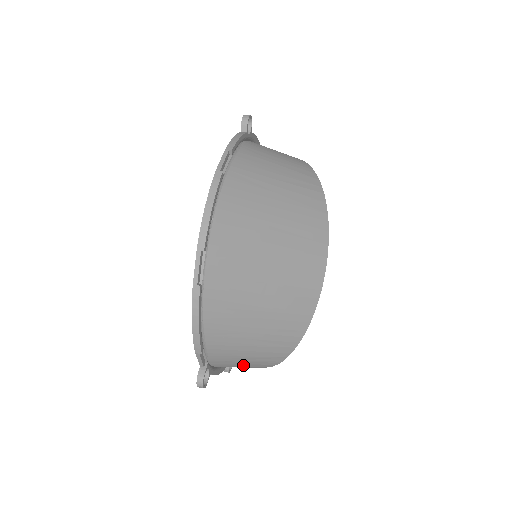
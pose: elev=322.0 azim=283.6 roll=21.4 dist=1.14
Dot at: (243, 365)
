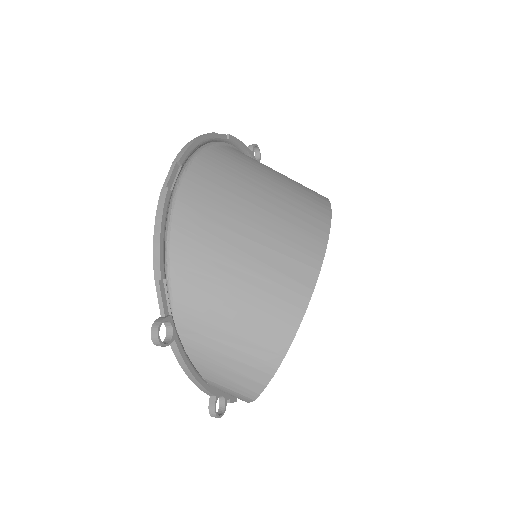
Dot at: (224, 360)
